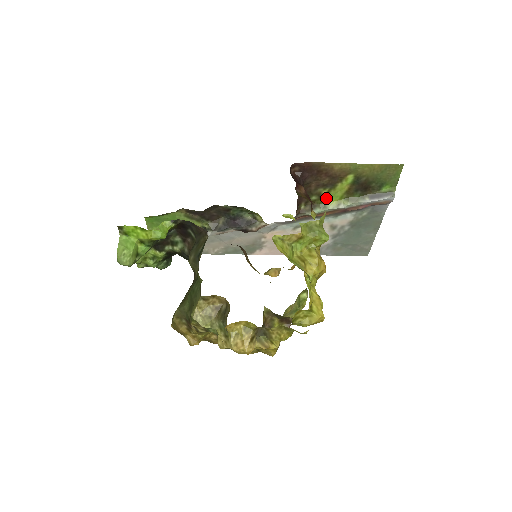
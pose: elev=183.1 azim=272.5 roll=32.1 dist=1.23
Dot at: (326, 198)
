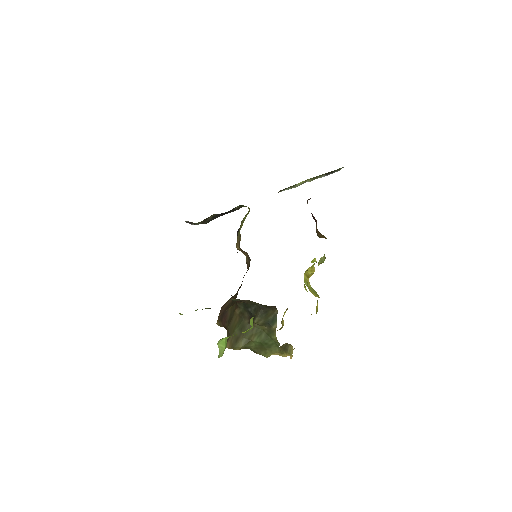
Dot at: occluded
